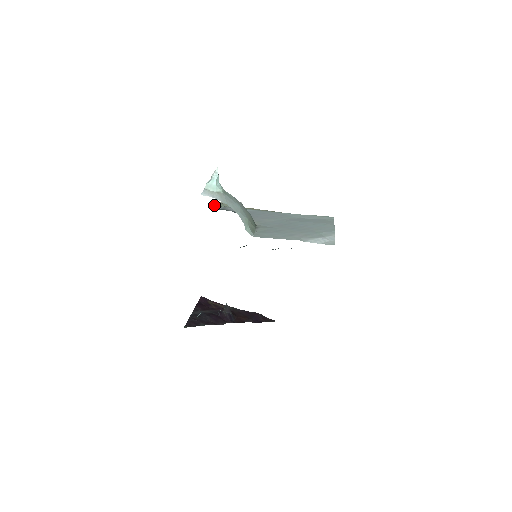
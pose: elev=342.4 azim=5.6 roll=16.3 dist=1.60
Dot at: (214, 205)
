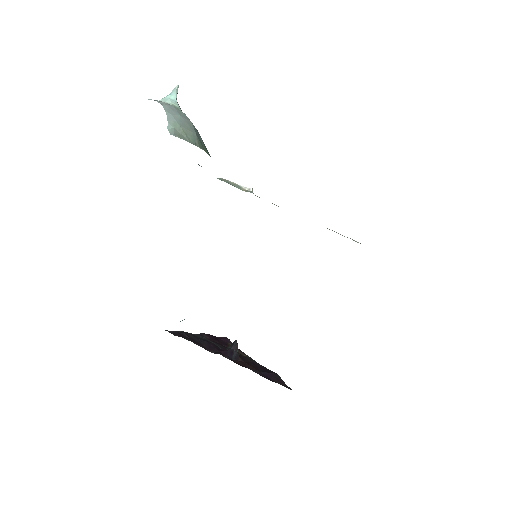
Dot at: occluded
